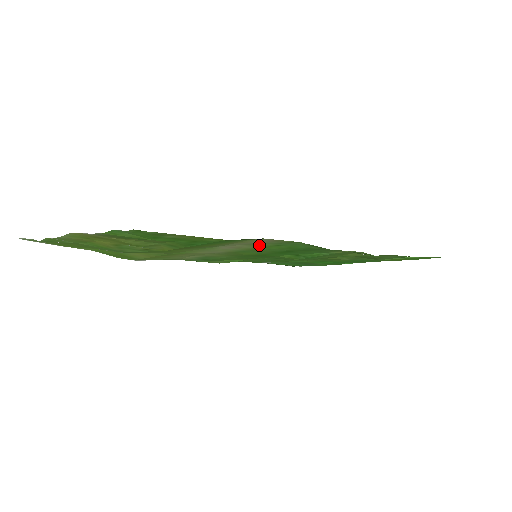
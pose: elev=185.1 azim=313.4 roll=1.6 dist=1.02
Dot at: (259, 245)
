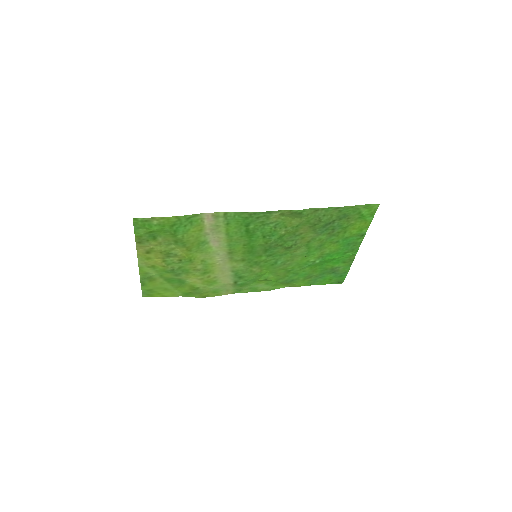
Dot at: (222, 229)
